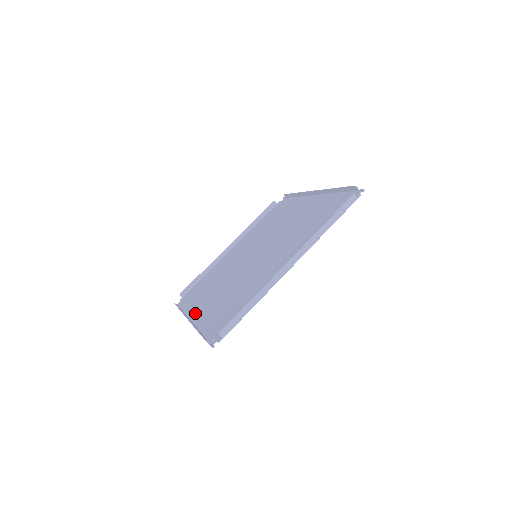
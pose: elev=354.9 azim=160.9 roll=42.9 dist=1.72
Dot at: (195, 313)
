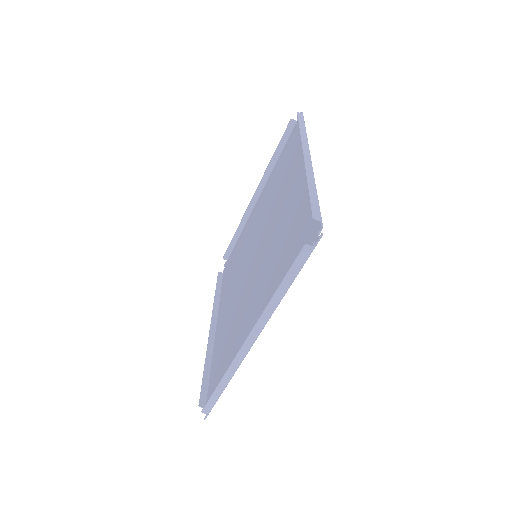
Dot at: occluded
